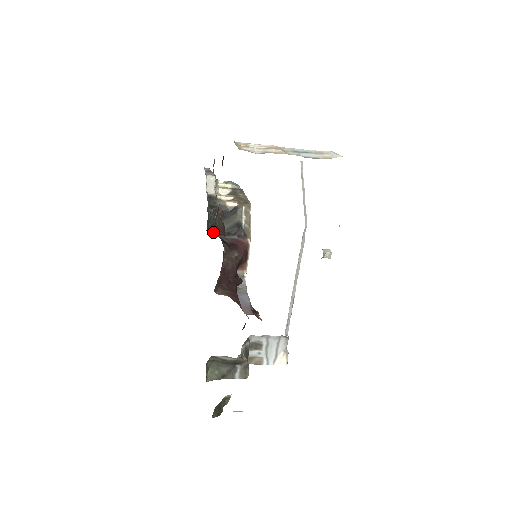
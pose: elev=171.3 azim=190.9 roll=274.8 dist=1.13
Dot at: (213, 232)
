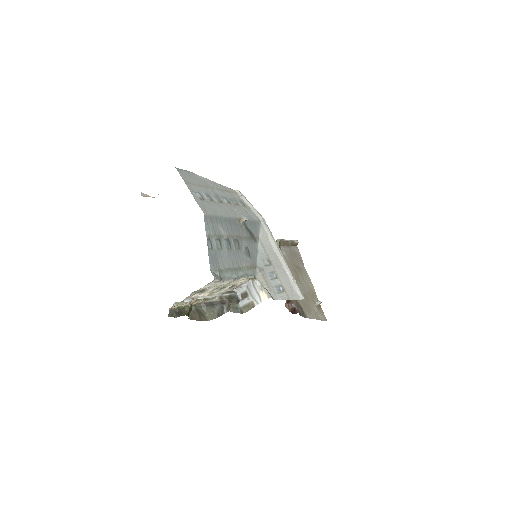
Dot at: occluded
